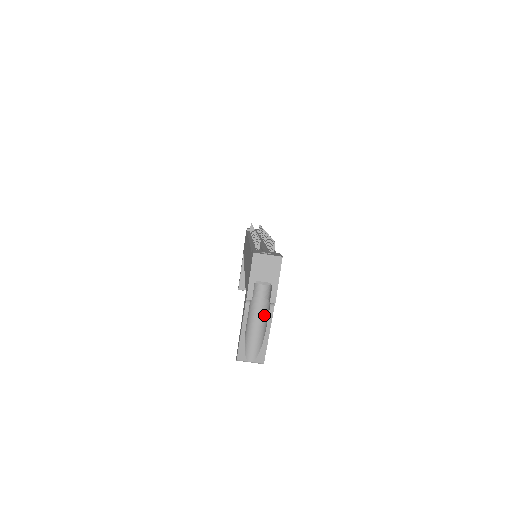
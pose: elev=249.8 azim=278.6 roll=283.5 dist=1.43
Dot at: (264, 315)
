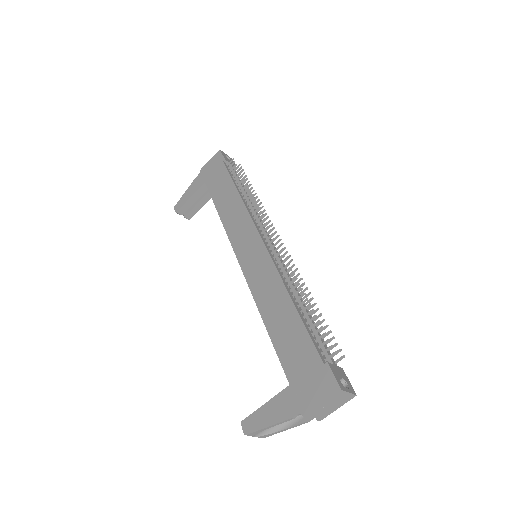
Dot at: occluded
